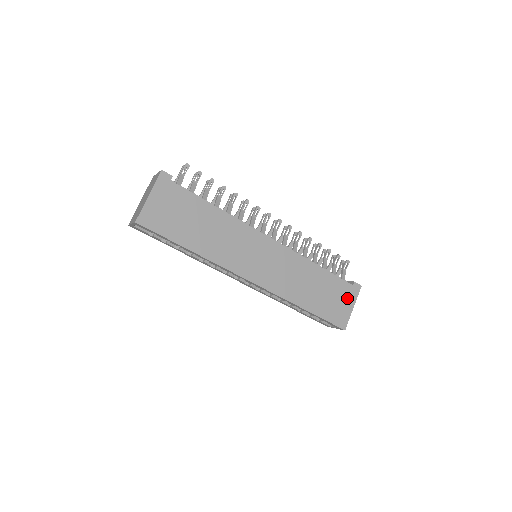
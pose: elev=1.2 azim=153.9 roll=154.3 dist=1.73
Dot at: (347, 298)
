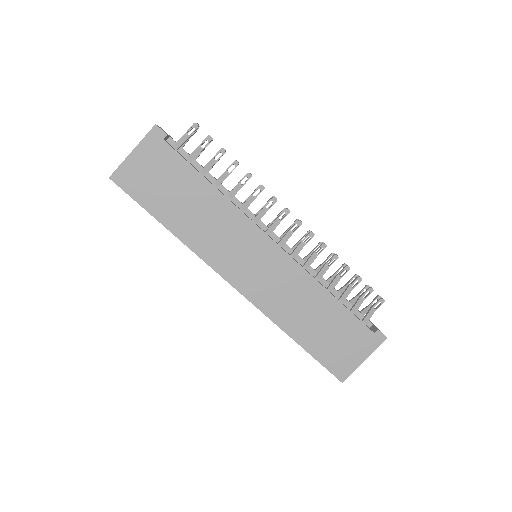
Dot at: (360, 346)
